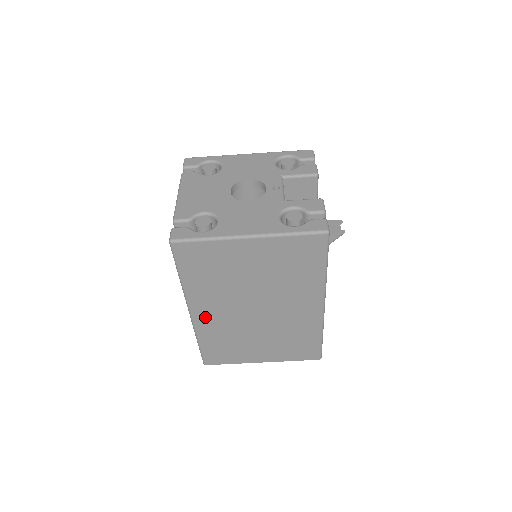
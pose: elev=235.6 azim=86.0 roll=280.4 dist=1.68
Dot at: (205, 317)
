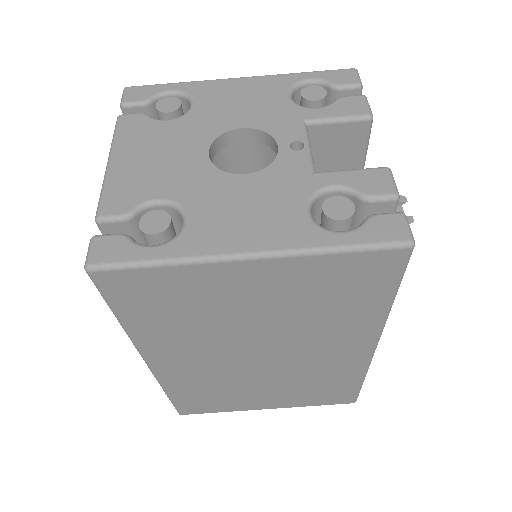
Dot at: (174, 368)
